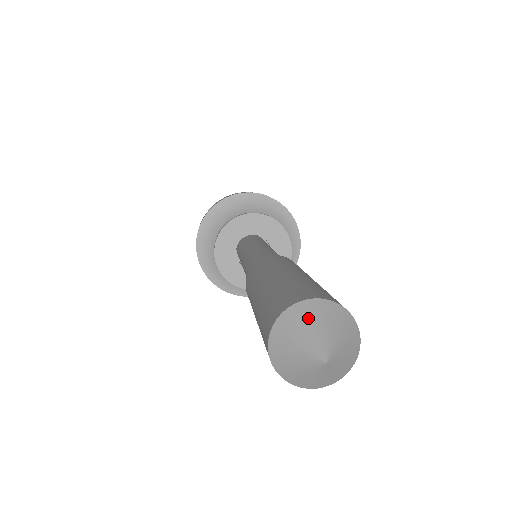
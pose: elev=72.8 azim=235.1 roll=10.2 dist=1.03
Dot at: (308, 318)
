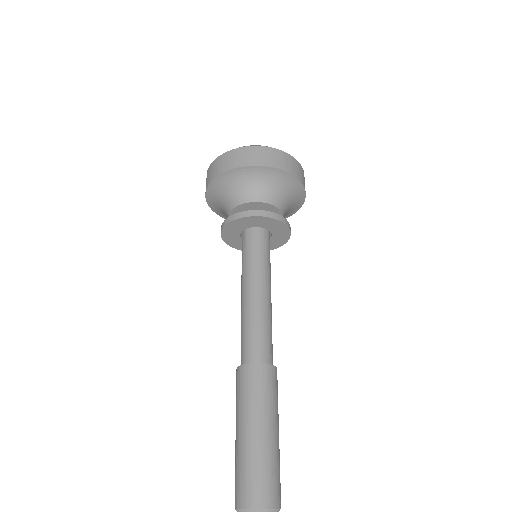
Dot at: out of frame
